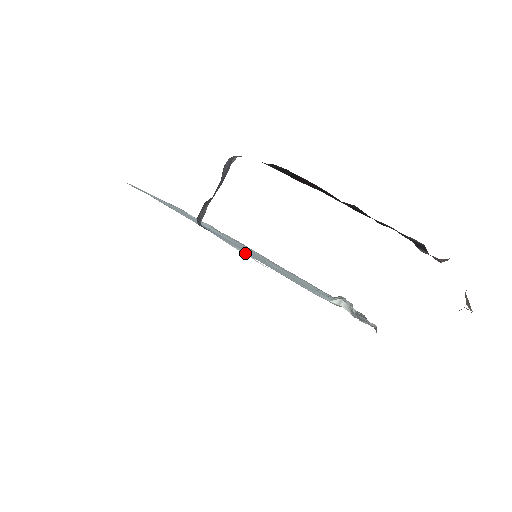
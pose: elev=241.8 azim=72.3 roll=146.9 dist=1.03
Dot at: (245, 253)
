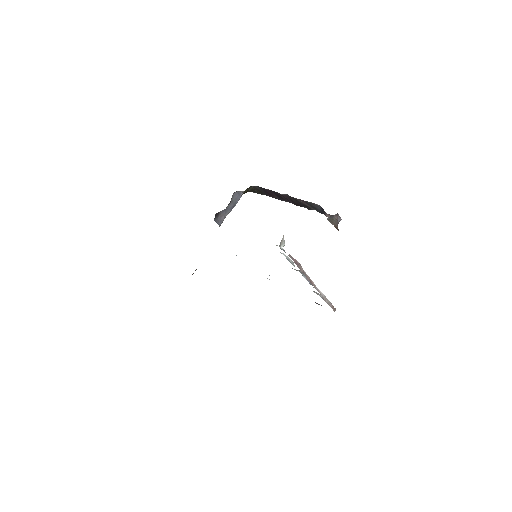
Dot at: occluded
